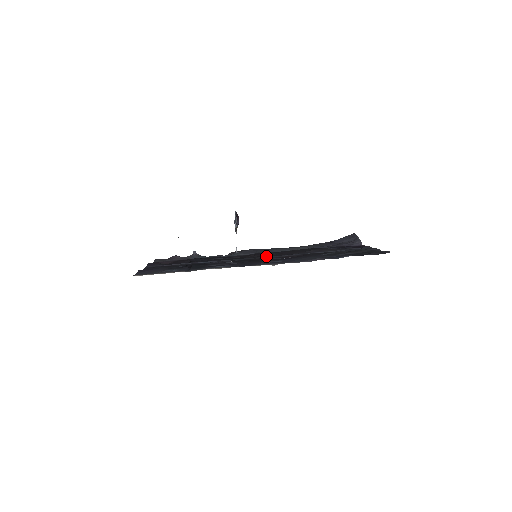
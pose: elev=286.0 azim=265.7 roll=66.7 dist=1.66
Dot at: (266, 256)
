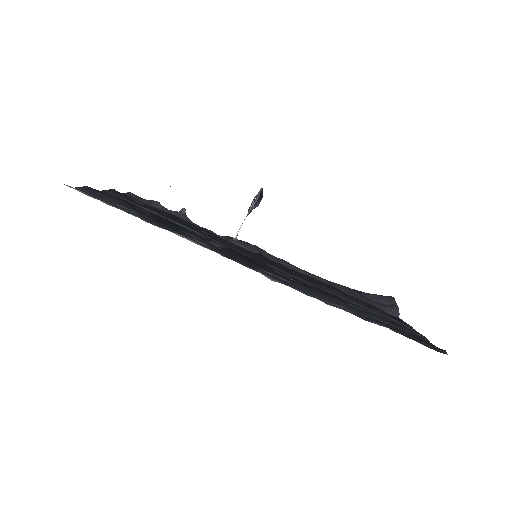
Dot at: (269, 263)
